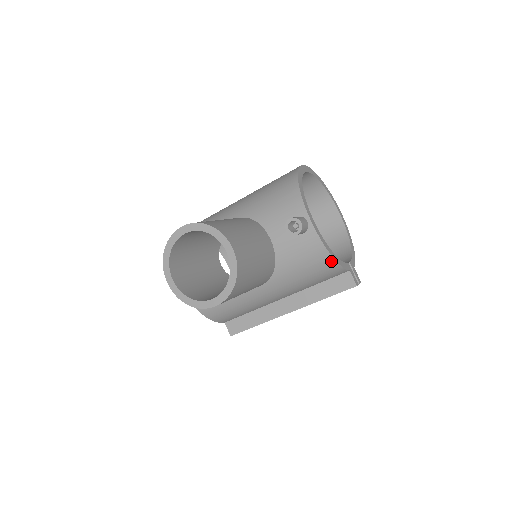
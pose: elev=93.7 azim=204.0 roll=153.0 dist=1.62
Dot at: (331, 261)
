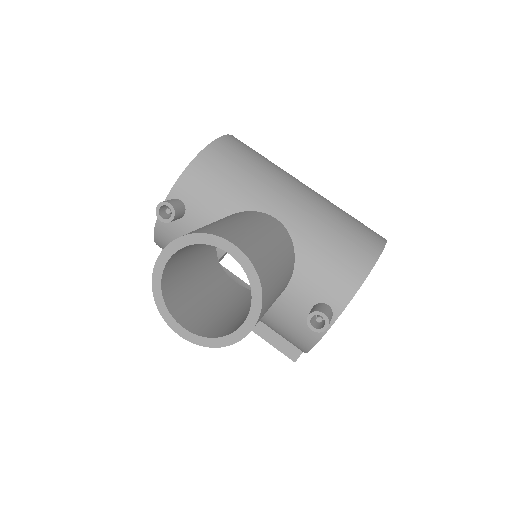
Dot at: (304, 349)
